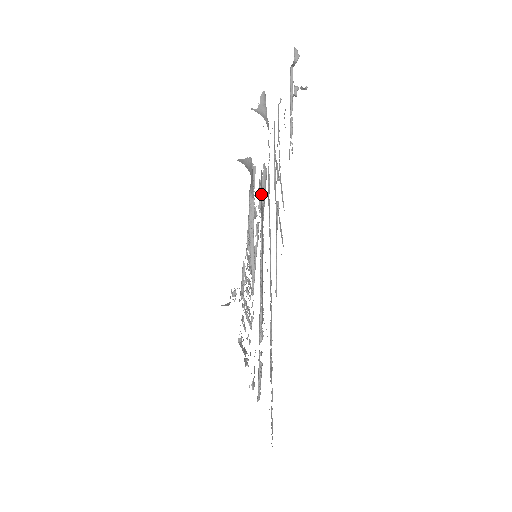
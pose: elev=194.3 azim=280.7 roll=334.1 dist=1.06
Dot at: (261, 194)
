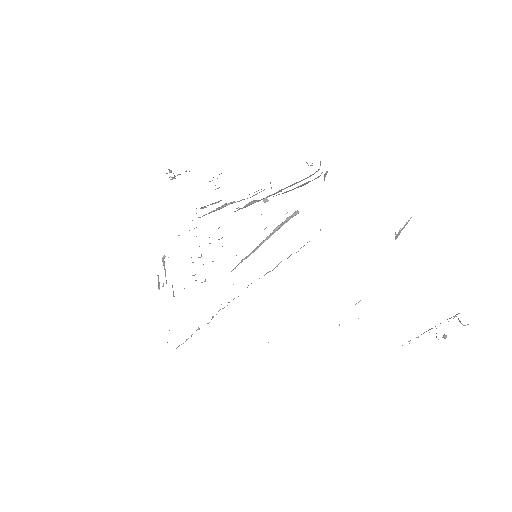
Dot at: occluded
